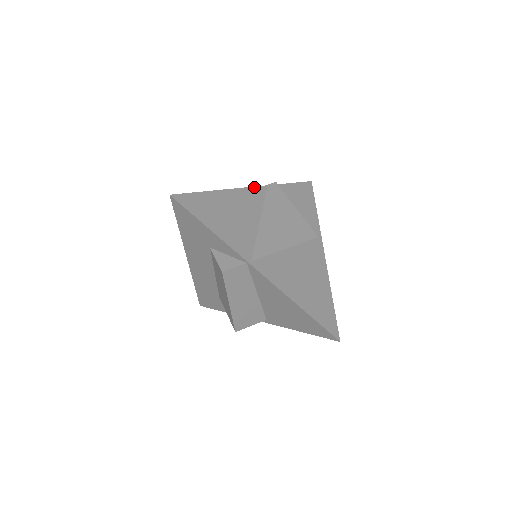
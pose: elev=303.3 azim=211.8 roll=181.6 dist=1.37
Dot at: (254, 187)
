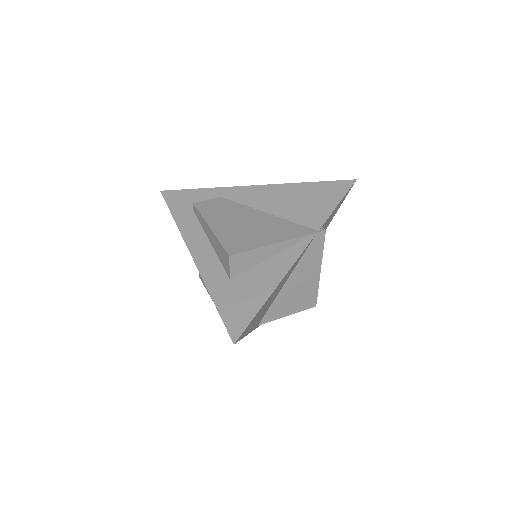
Dot at: occluded
